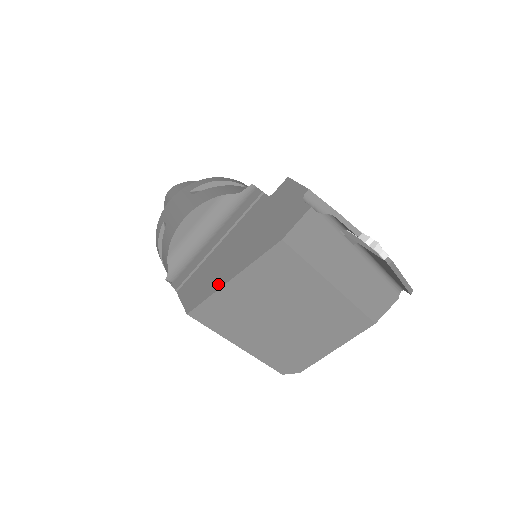
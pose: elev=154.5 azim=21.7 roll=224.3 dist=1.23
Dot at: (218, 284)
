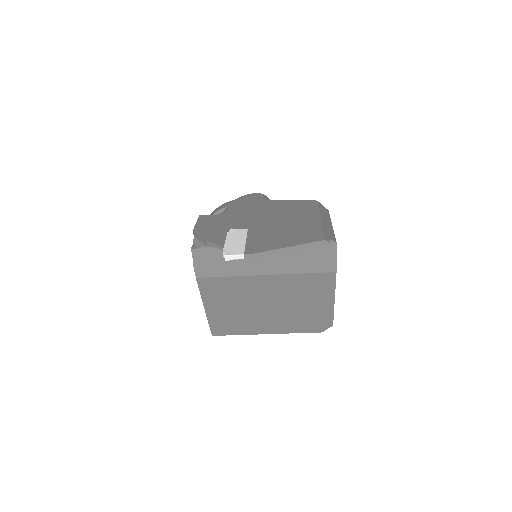
Dot at: occluded
